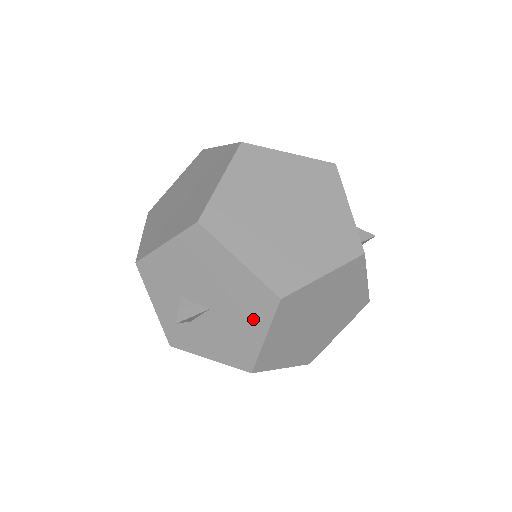
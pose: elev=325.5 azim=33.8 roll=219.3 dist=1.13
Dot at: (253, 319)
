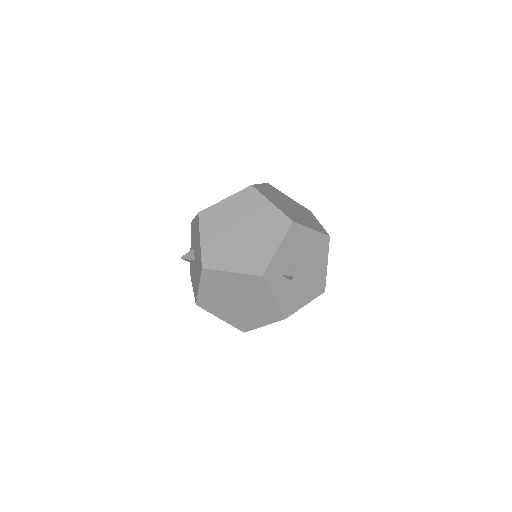
Dot at: occluded
